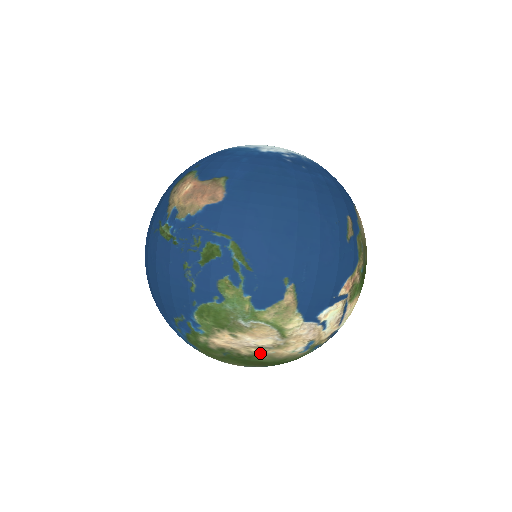
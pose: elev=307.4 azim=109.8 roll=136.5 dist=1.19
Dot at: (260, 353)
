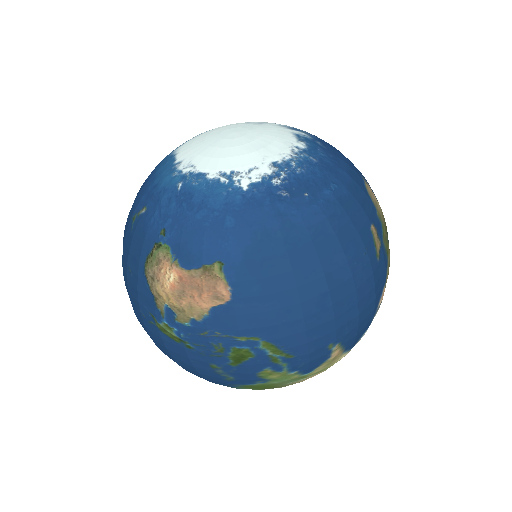
Dot at: occluded
